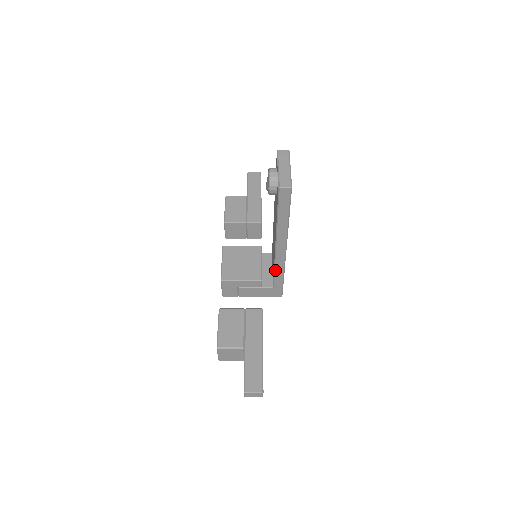
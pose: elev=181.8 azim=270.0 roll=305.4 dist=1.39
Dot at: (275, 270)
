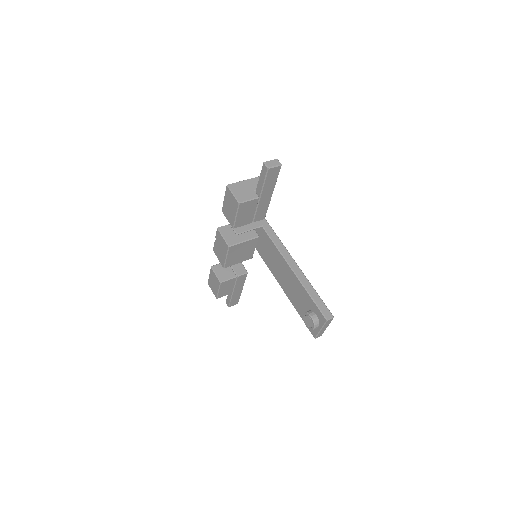
Dot at: (268, 266)
